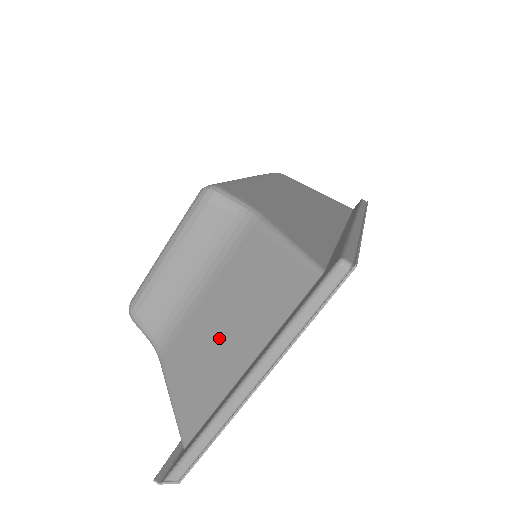
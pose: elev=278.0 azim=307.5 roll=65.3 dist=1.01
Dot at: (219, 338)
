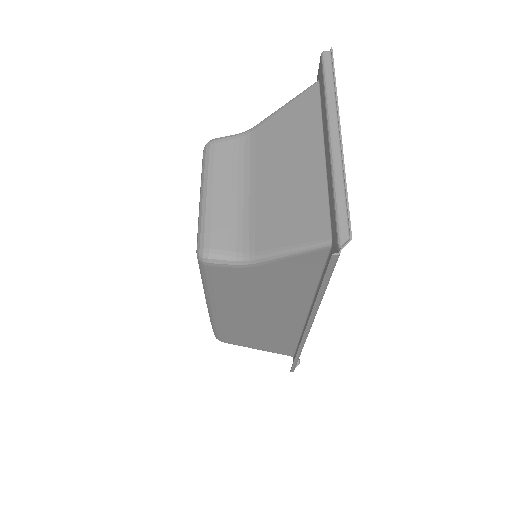
Dot at: (289, 176)
